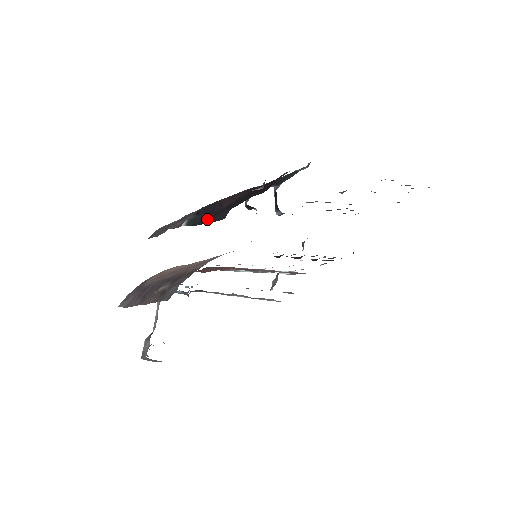
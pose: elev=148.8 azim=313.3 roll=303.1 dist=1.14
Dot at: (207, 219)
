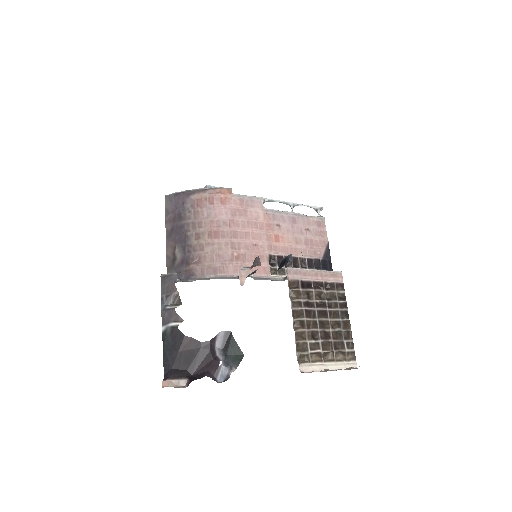
Dot at: (167, 350)
